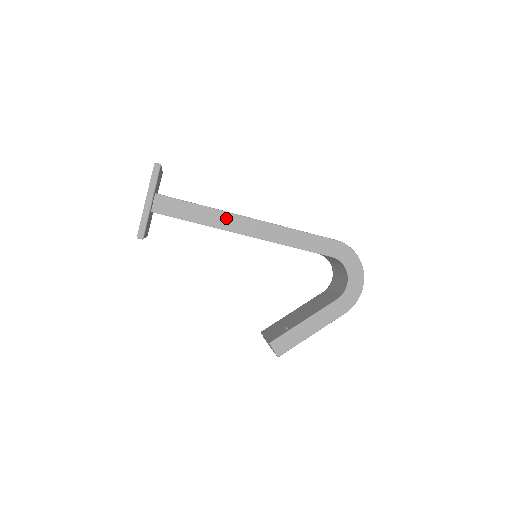
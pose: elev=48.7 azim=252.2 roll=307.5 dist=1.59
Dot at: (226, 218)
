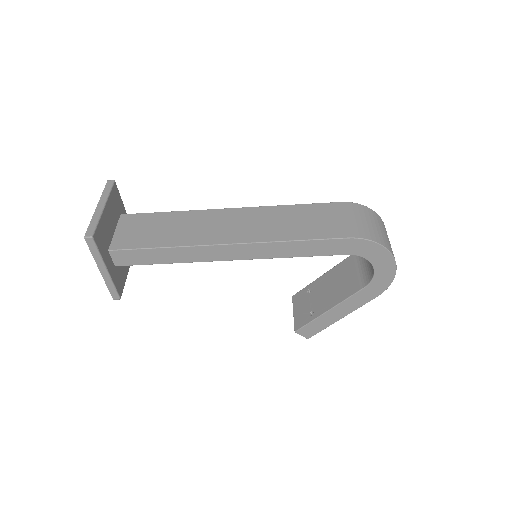
Dot at: (199, 251)
